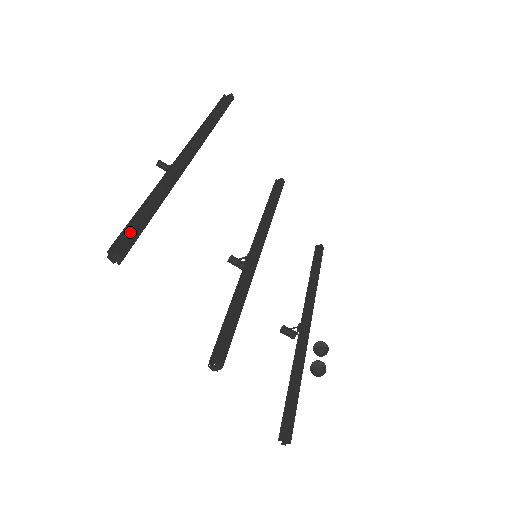
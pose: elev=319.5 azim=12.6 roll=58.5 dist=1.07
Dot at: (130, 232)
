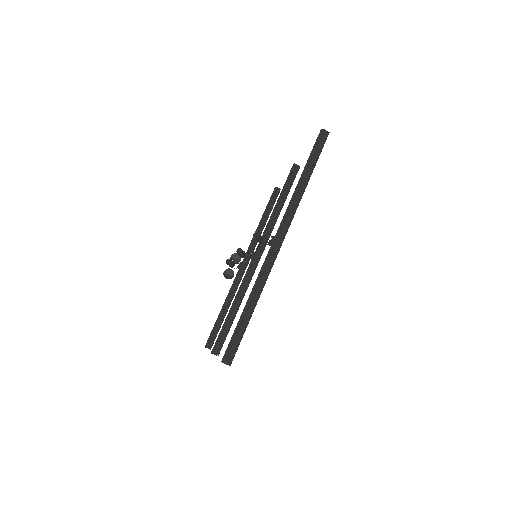
Dot at: (238, 344)
